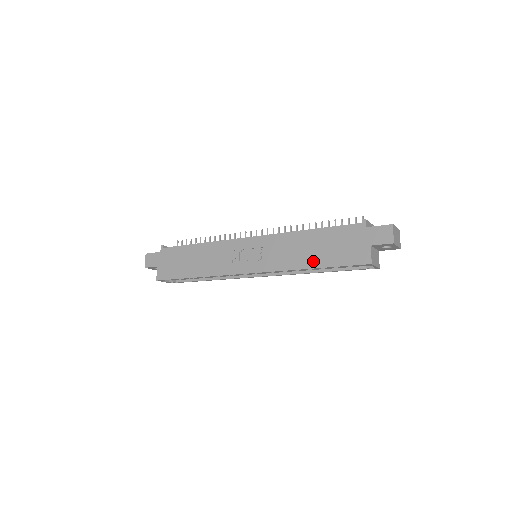
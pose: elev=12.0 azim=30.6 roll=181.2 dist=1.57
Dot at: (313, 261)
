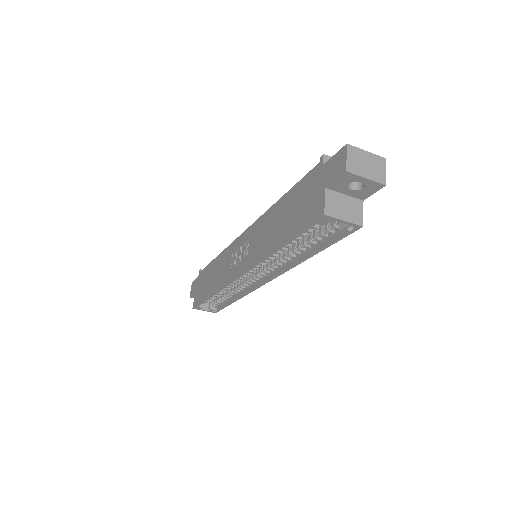
Dot at: (279, 237)
